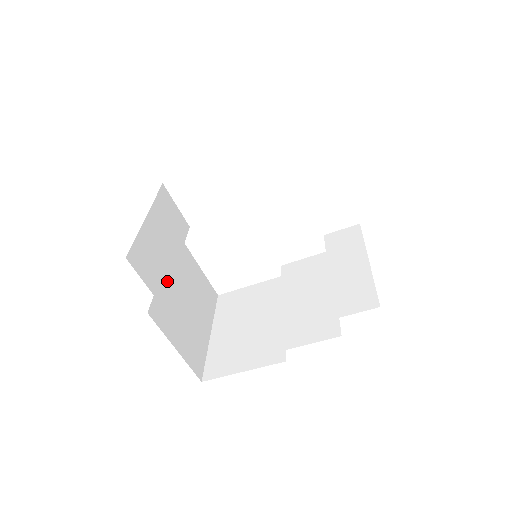
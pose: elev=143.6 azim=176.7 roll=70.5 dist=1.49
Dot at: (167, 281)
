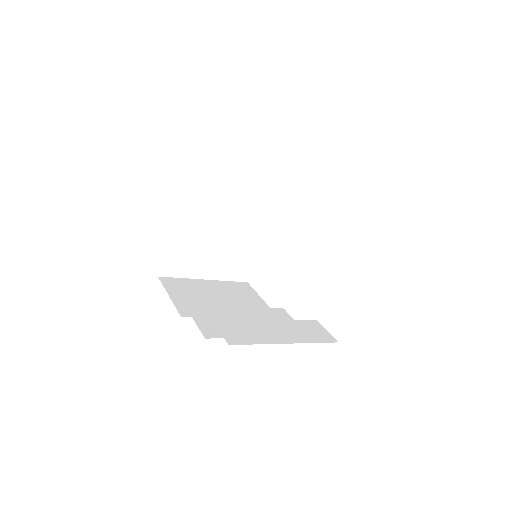
Dot at: (208, 204)
